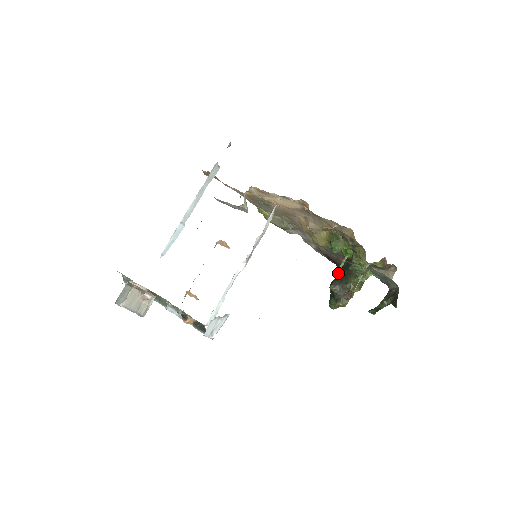
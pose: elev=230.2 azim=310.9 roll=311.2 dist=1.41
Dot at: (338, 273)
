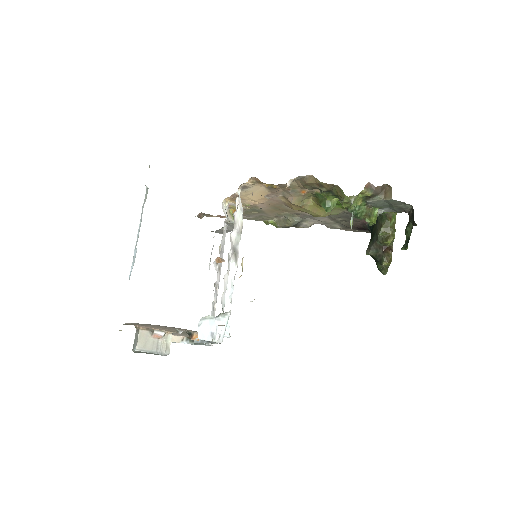
Dot at: occluded
